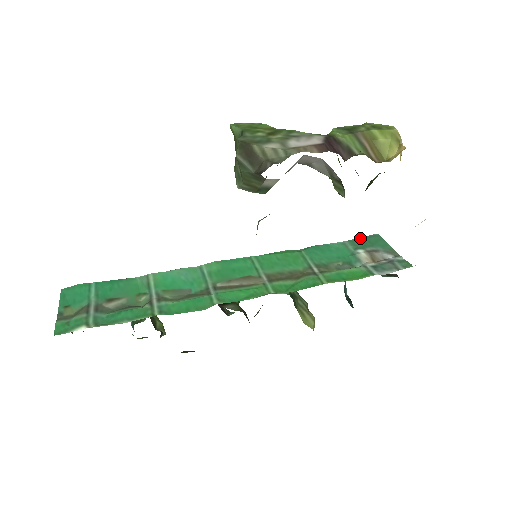
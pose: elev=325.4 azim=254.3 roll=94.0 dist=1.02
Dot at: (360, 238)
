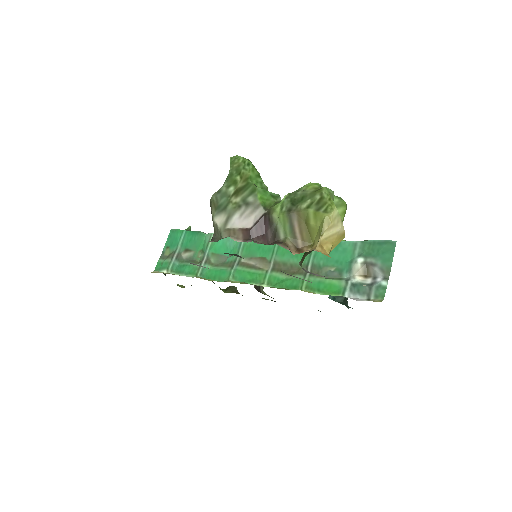
Dot at: (375, 241)
